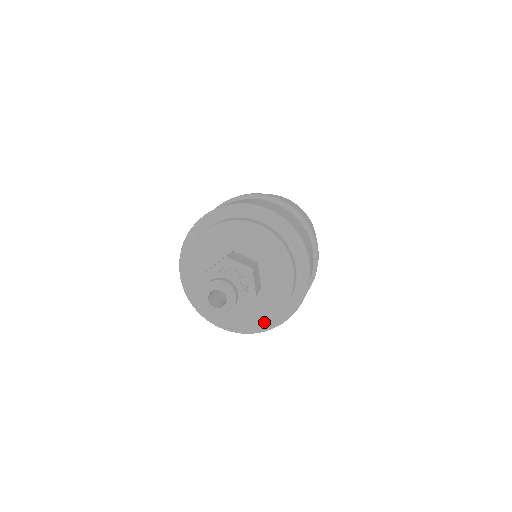
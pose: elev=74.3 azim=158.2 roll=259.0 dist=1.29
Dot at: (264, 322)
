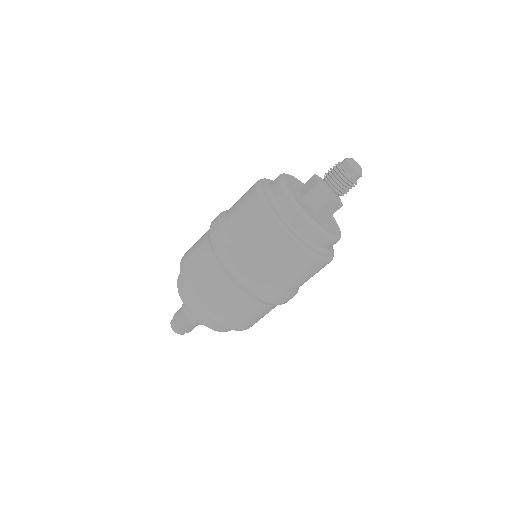
Dot at: (340, 231)
